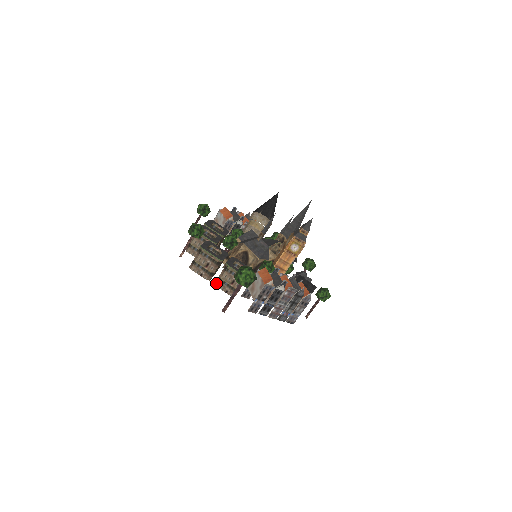
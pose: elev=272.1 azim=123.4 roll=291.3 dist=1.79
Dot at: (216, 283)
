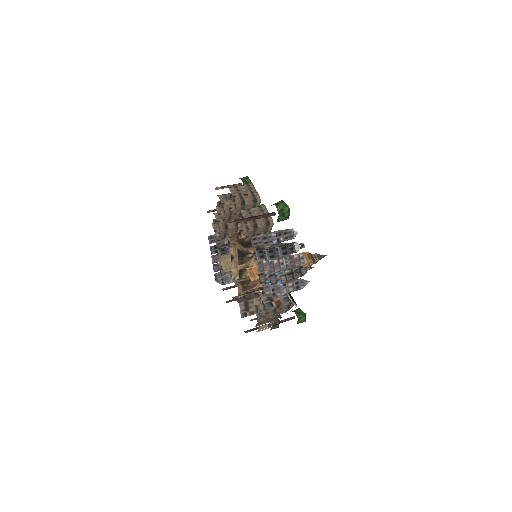
Dot at: (242, 210)
